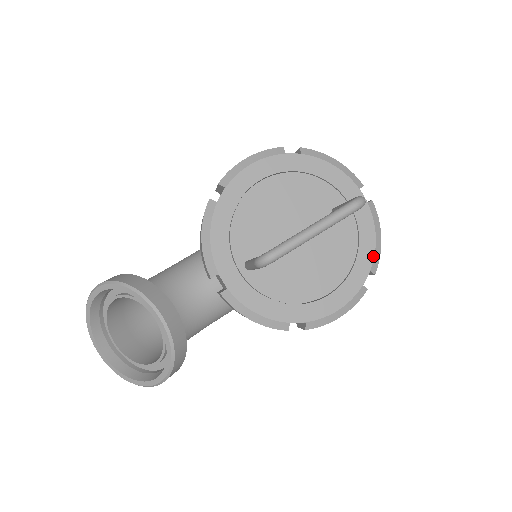
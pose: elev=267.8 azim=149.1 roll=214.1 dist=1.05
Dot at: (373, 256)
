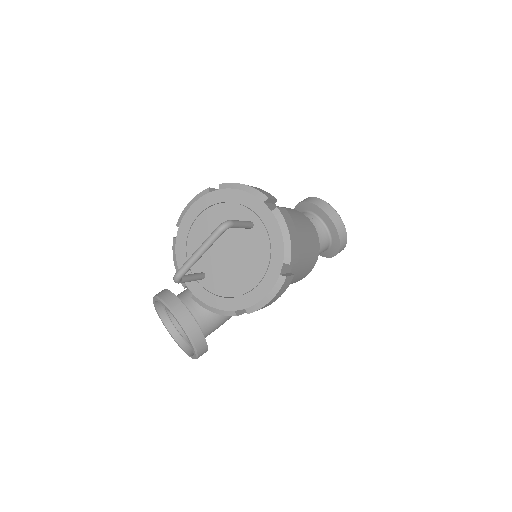
Dot at: (283, 251)
